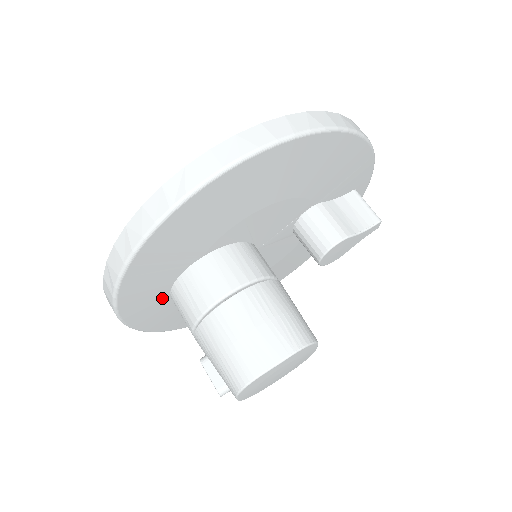
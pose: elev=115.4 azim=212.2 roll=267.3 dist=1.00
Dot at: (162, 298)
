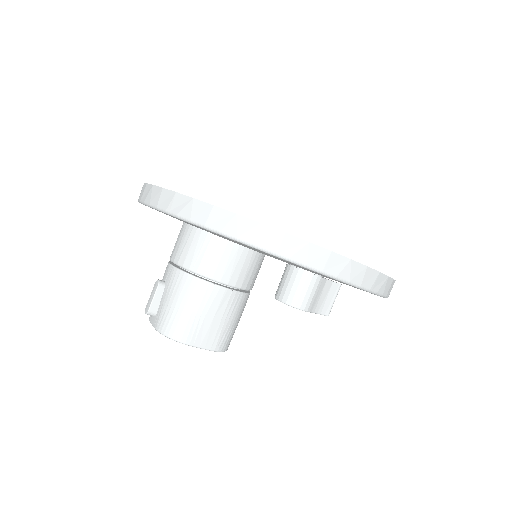
Dot at: occluded
